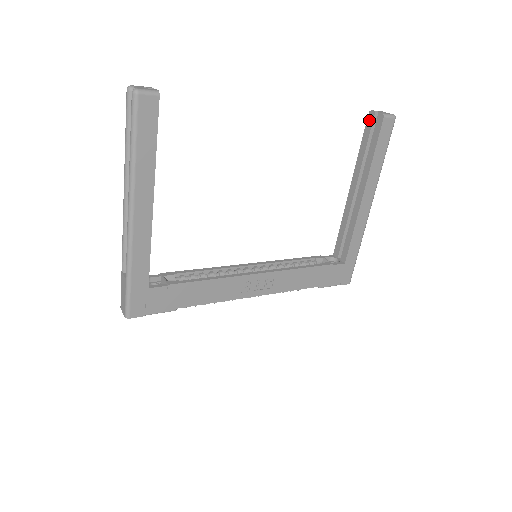
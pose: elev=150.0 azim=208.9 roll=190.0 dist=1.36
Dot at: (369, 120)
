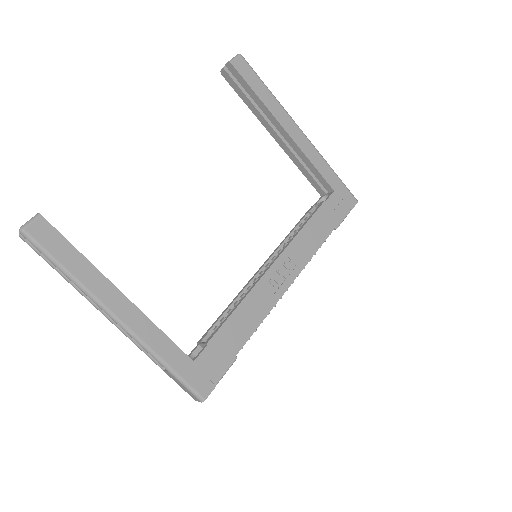
Dot at: (227, 78)
